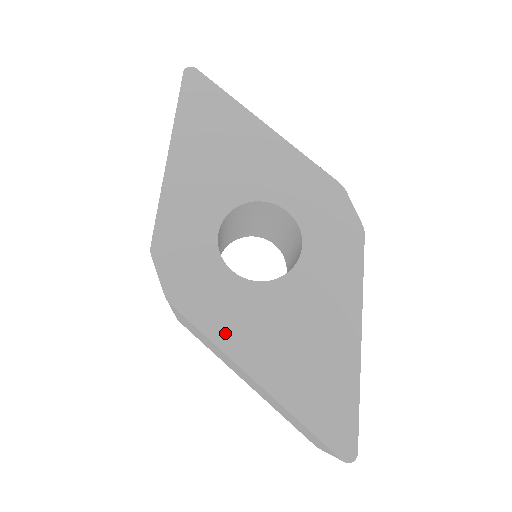
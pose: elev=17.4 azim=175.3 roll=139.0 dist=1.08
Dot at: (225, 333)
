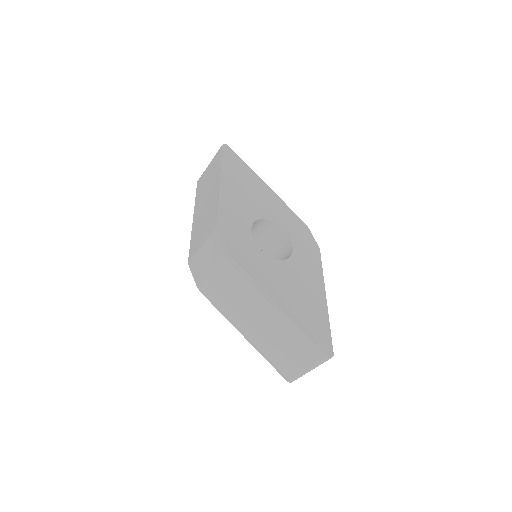
Dot at: (262, 280)
